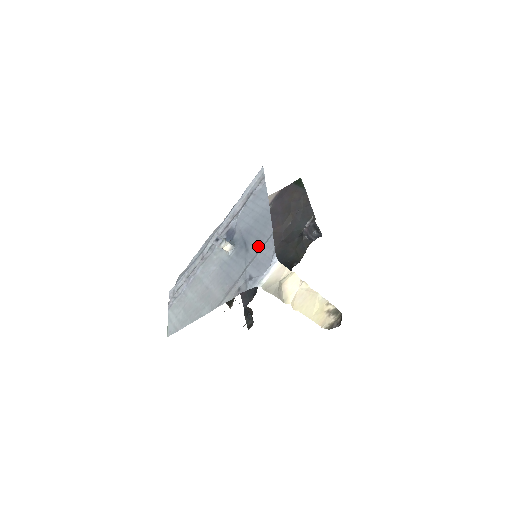
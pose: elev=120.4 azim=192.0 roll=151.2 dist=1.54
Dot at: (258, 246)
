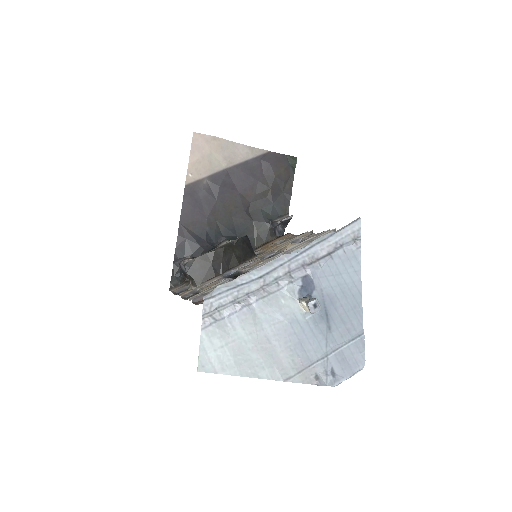
Dot at: (344, 334)
